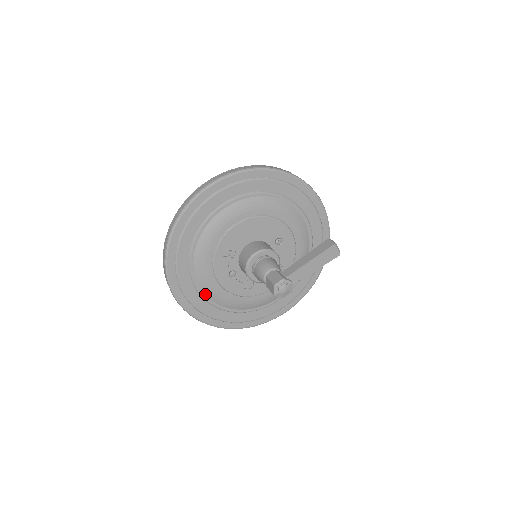
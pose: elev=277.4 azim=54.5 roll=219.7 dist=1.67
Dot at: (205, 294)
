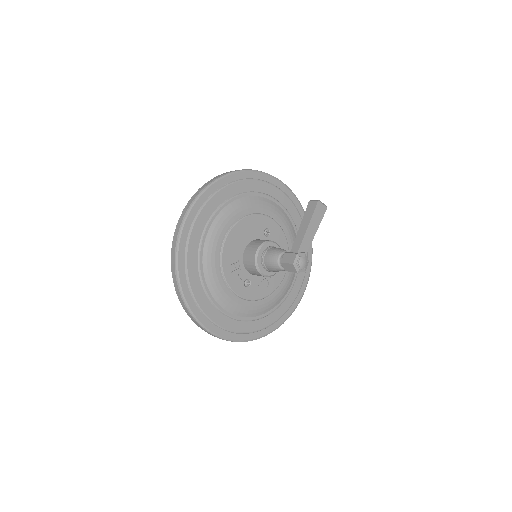
Dot at: (235, 315)
